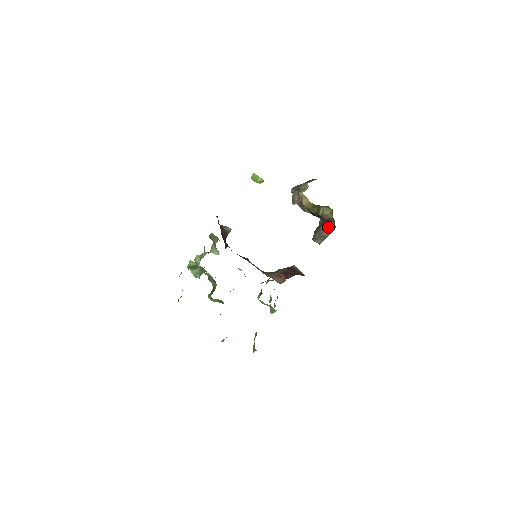
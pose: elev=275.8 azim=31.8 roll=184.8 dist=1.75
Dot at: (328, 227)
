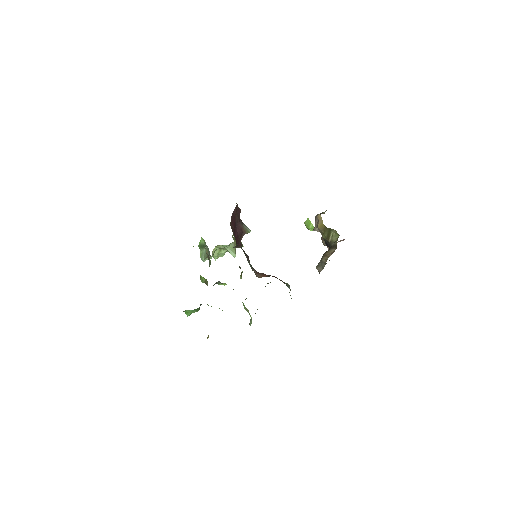
Dot at: (330, 253)
